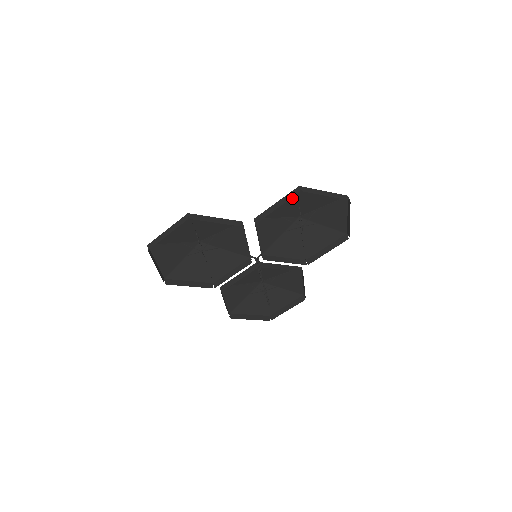
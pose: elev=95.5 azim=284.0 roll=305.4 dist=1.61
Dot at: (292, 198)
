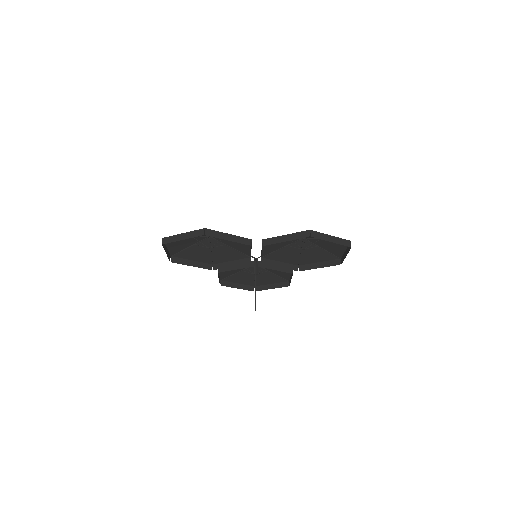
Dot at: occluded
